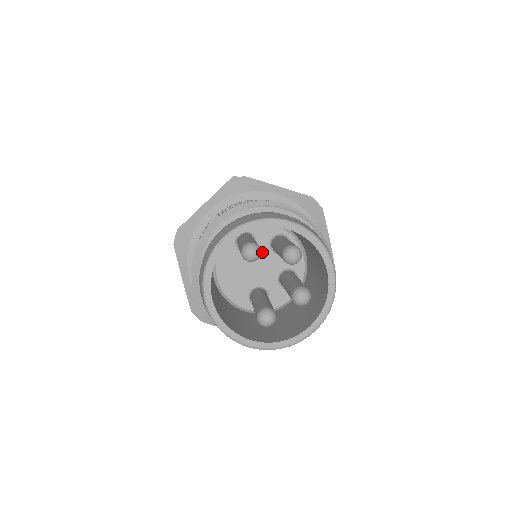
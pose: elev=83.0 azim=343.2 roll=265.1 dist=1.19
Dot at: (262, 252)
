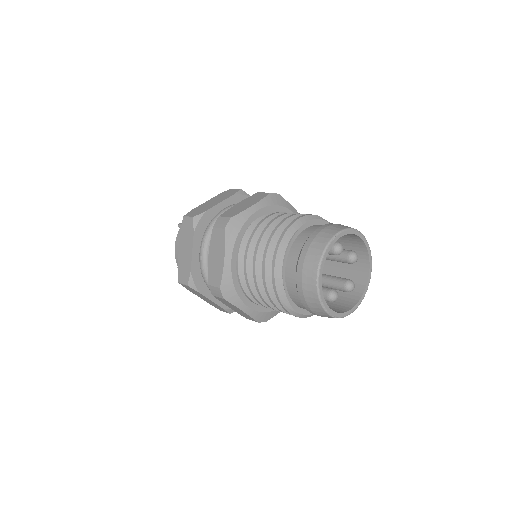
Dot at: occluded
